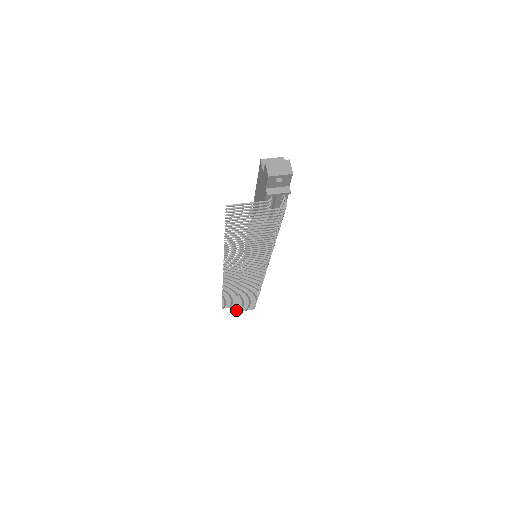
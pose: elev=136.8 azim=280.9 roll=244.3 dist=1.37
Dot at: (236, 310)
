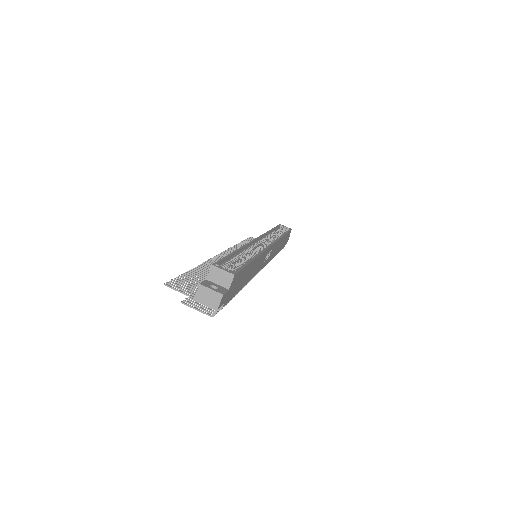
Dot at: occluded
